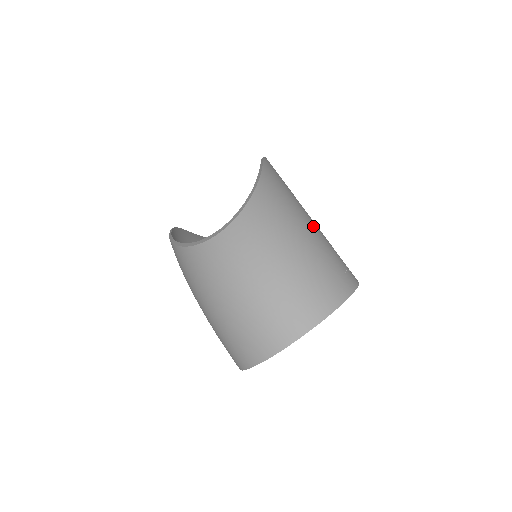
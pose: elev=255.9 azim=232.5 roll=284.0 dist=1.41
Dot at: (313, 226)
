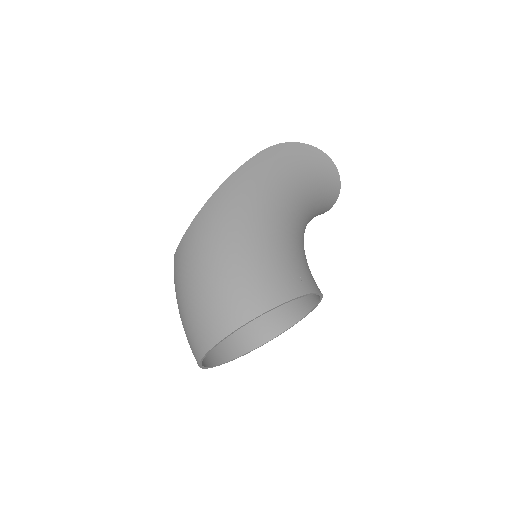
Dot at: (242, 243)
